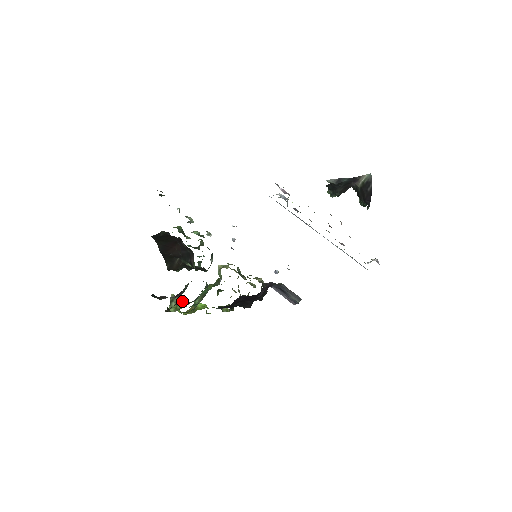
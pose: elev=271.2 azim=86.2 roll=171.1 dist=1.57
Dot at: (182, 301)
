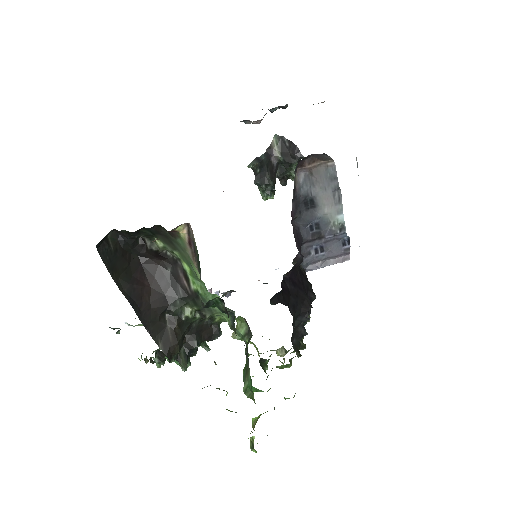
Dot at: occluded
